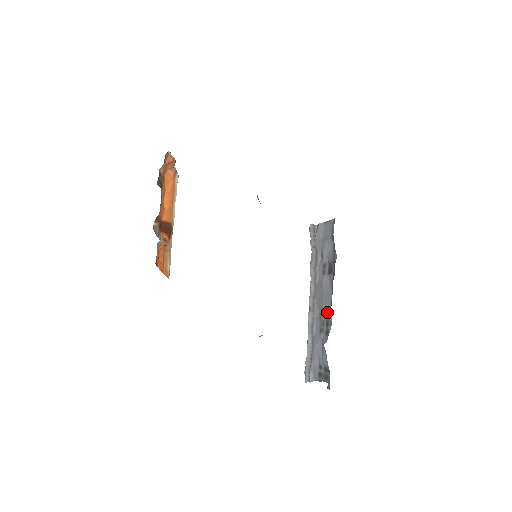
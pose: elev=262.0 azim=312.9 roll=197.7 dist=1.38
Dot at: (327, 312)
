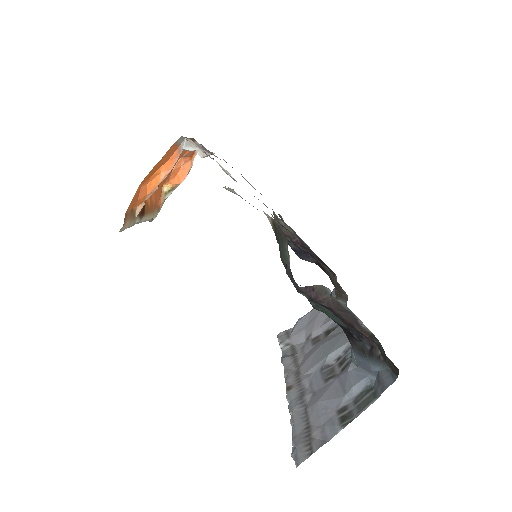
Dot at: (340, 351)
